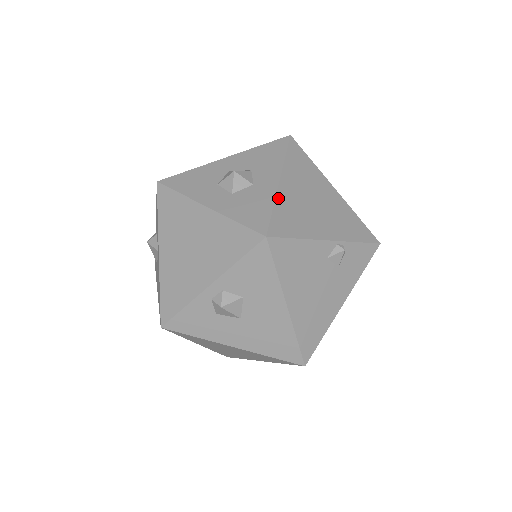
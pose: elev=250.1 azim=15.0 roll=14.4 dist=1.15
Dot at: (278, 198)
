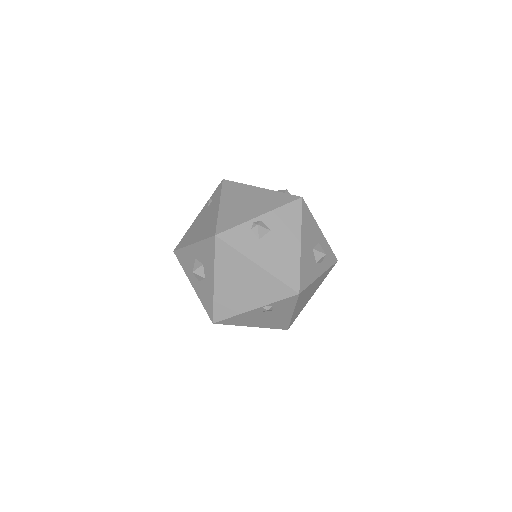
Dot at: (215, 295)
